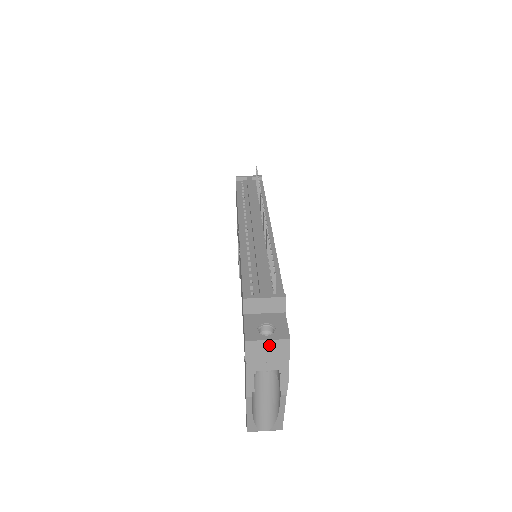
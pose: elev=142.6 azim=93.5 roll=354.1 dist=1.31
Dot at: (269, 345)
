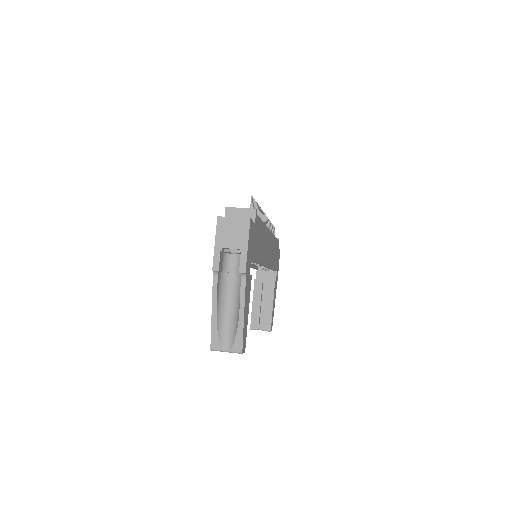
Dot at: (234, 222)
